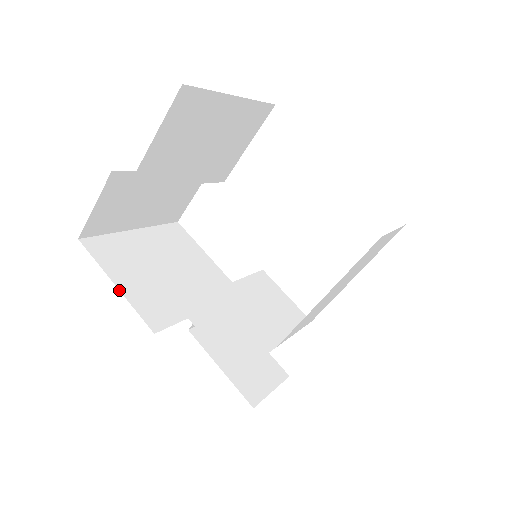
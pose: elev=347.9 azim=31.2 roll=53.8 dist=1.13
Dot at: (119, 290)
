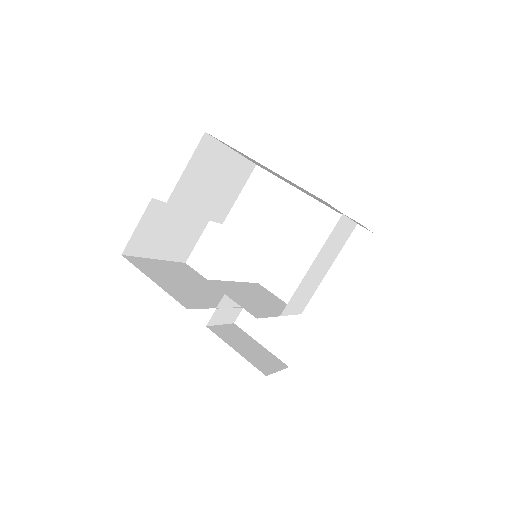
Dot at: occluded
